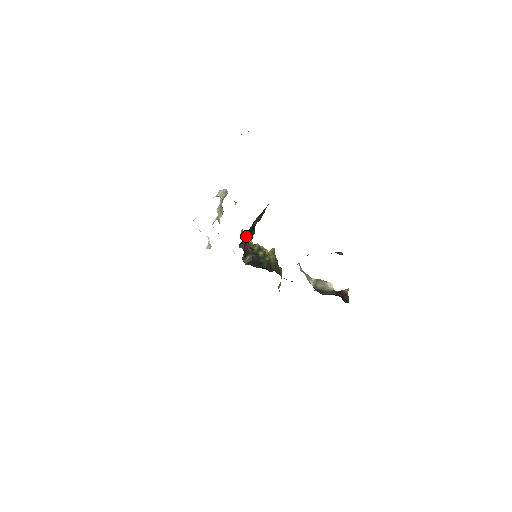
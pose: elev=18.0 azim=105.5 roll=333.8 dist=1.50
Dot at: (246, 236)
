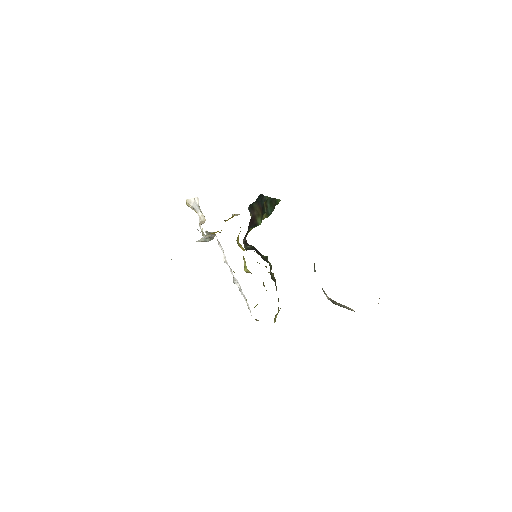
Dot at: (256, 206)
